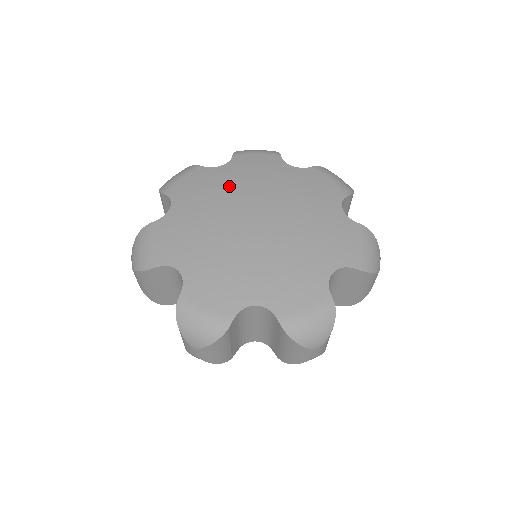
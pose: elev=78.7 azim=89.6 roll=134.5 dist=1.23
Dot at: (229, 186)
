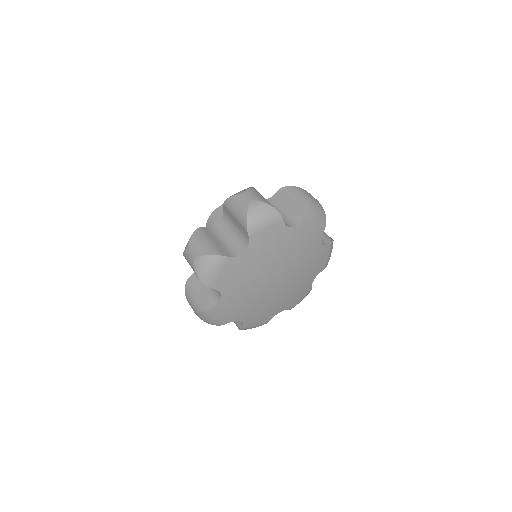
Dot at: (284, 251)
